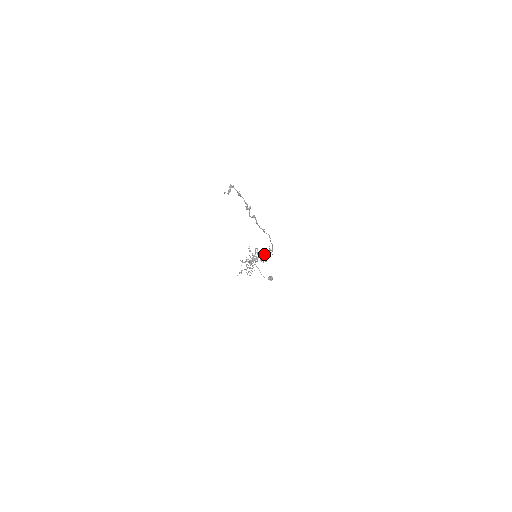
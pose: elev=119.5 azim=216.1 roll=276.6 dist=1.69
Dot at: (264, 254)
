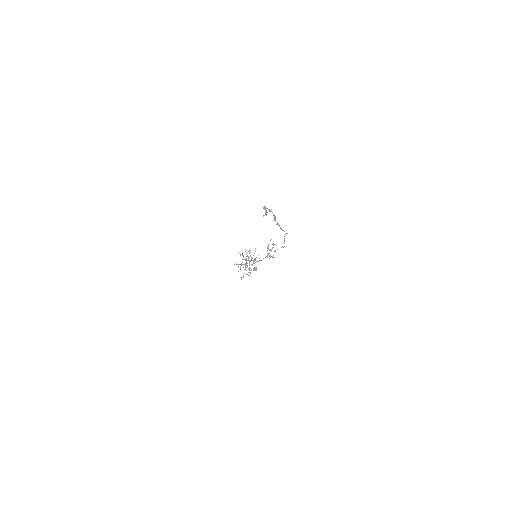
Dot at: occluded
